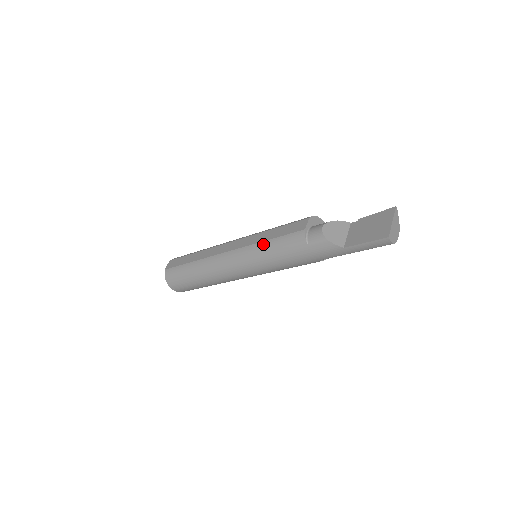
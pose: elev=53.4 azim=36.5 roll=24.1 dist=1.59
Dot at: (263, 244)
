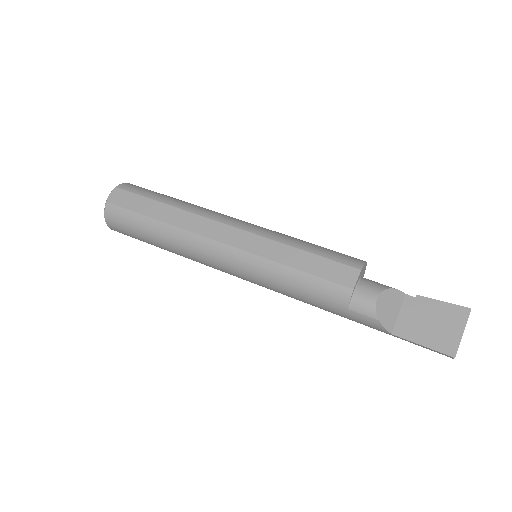
Dot at: (283, 269)
